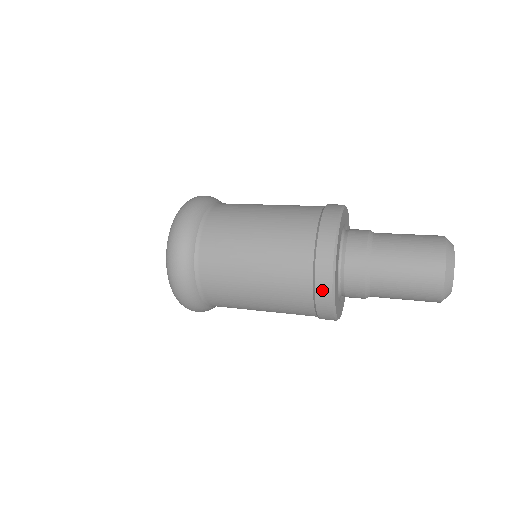
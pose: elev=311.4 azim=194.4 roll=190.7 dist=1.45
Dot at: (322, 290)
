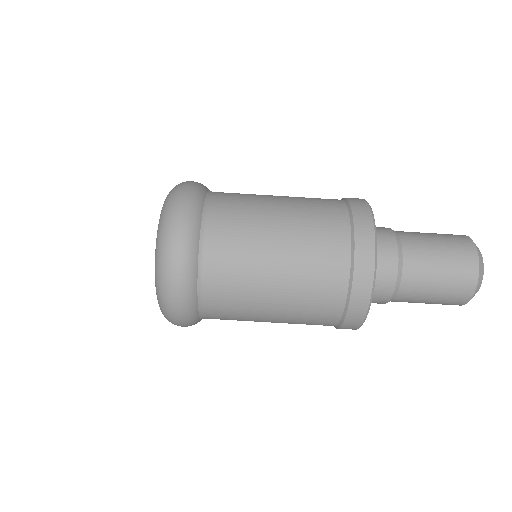
Dot at: (349, 327)
